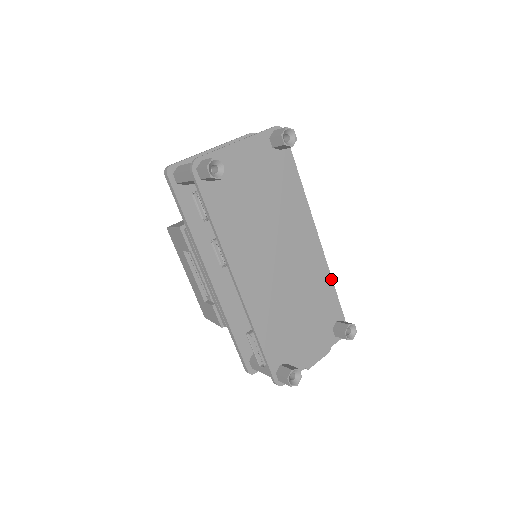
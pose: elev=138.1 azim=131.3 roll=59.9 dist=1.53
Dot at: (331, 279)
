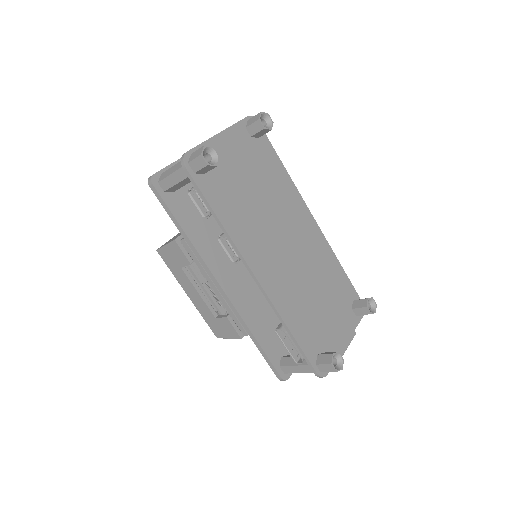
Dot at: (336, 259)
